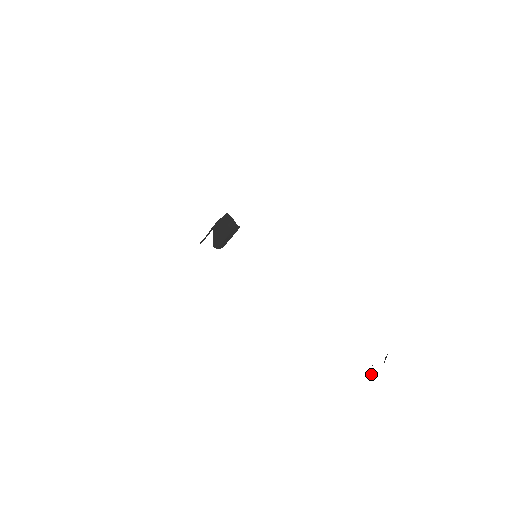
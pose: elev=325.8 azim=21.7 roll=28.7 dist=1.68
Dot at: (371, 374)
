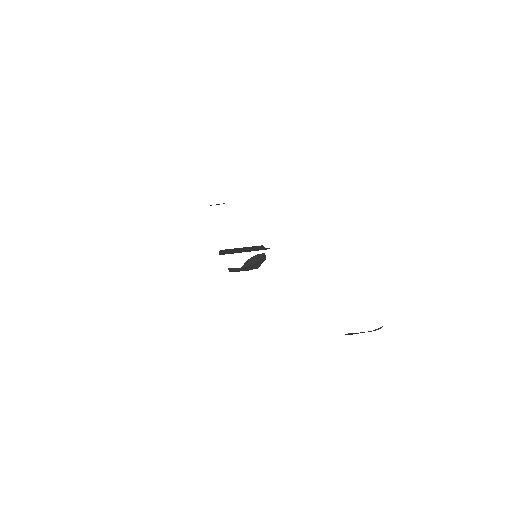
Dot at: occluded
